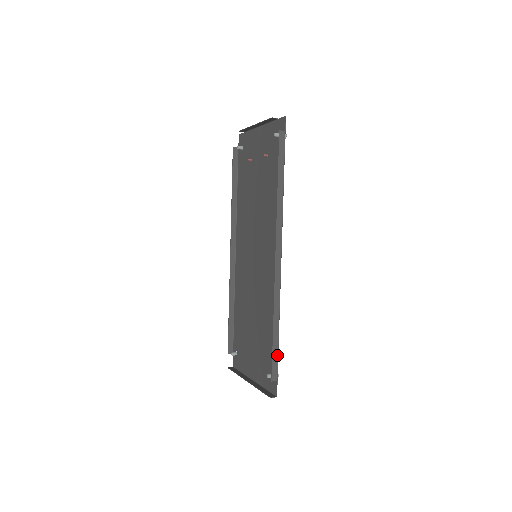
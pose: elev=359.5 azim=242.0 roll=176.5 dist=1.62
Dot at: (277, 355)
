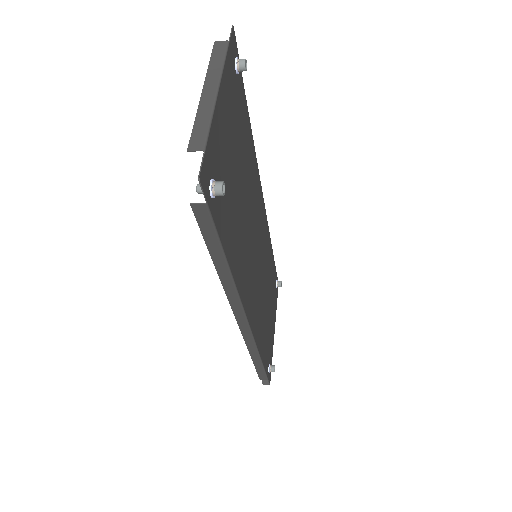
Dot at: (263, 371)
